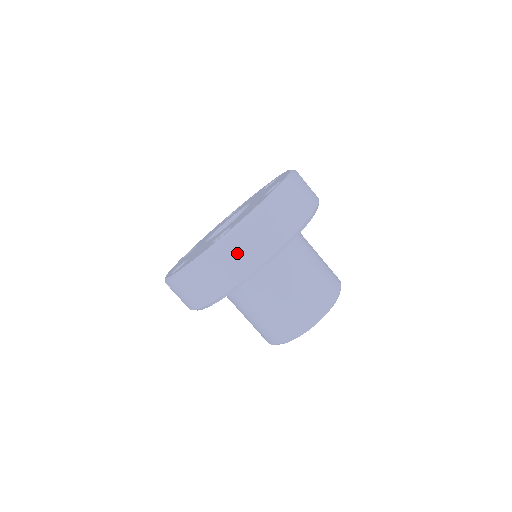
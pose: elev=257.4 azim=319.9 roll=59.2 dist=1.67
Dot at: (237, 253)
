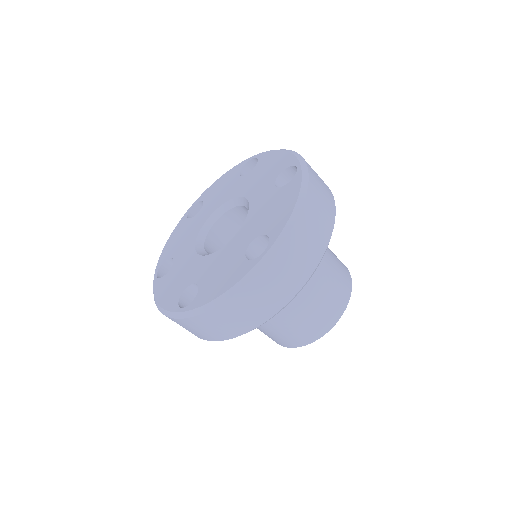
Dot at: (288, 266)
